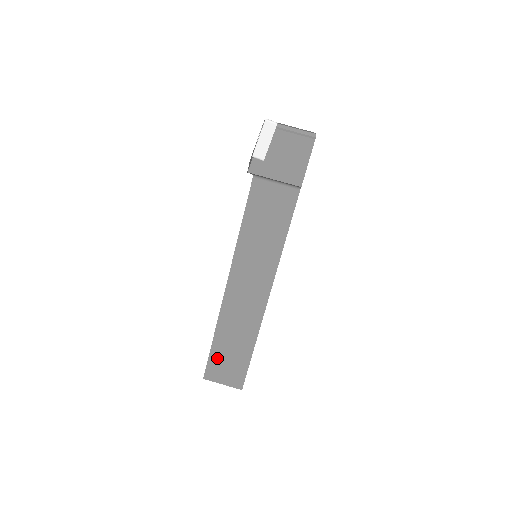
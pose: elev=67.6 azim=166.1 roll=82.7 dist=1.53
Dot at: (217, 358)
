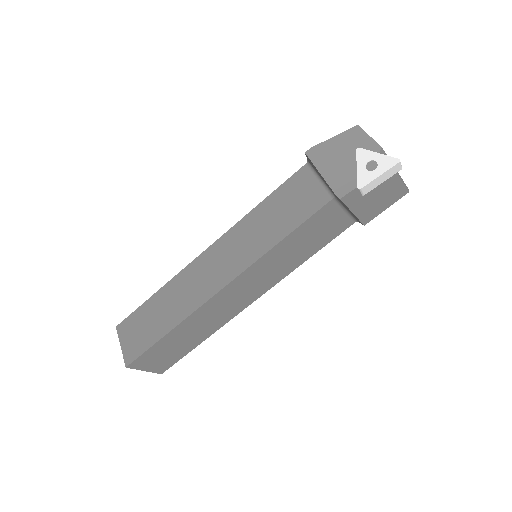
Dot at: (158, 350)
